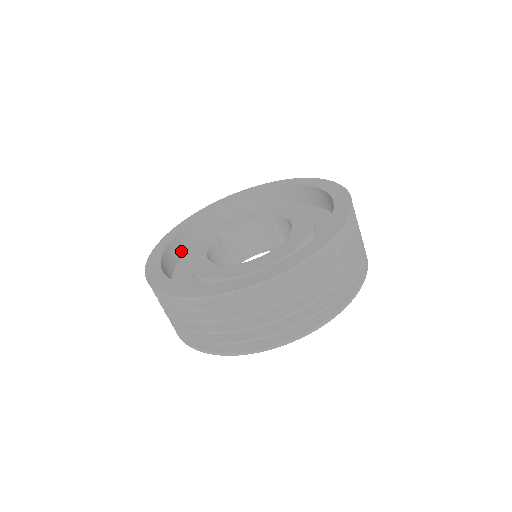
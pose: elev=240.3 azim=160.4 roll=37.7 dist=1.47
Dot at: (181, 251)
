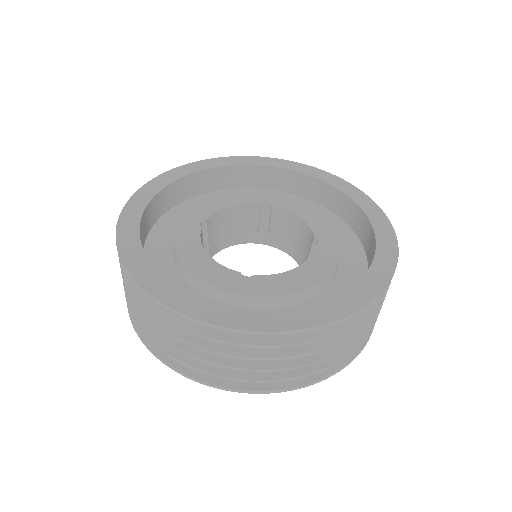
Dot at: (142, 242)
